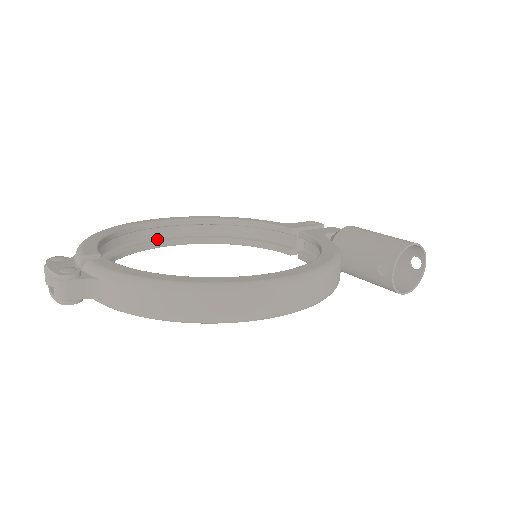
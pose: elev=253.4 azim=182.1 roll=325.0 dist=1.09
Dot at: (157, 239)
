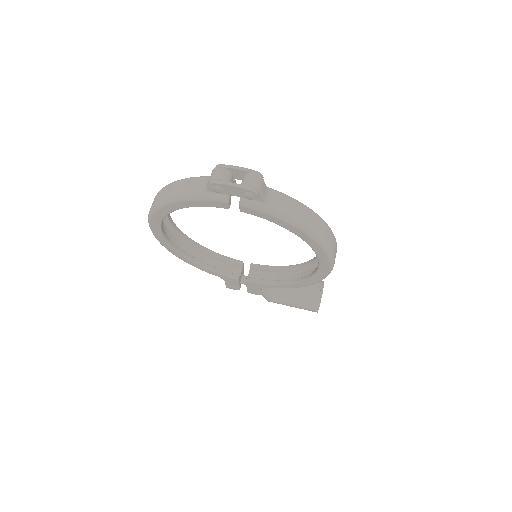
Dot at: occluded
